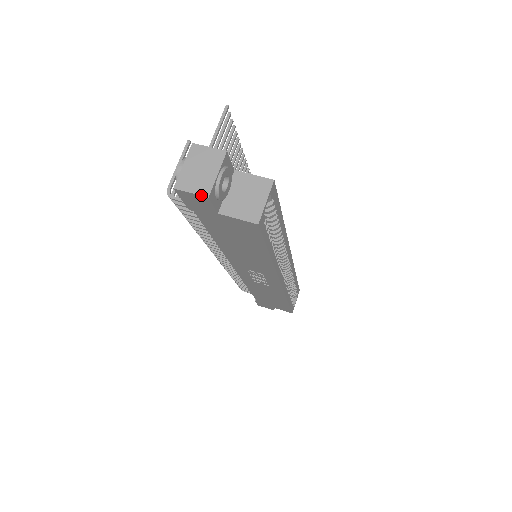
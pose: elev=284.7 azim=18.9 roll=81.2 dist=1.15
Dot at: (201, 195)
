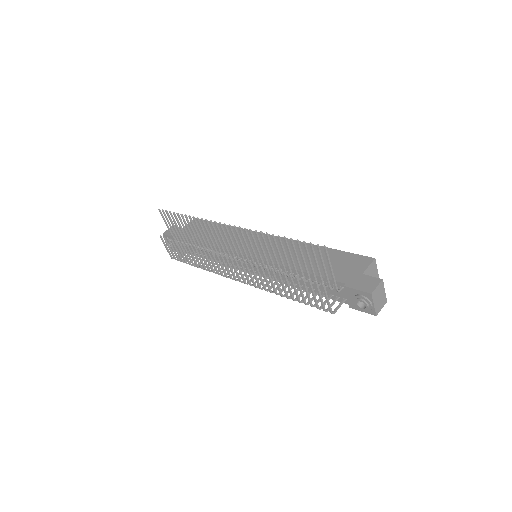
Dot at: occluded
